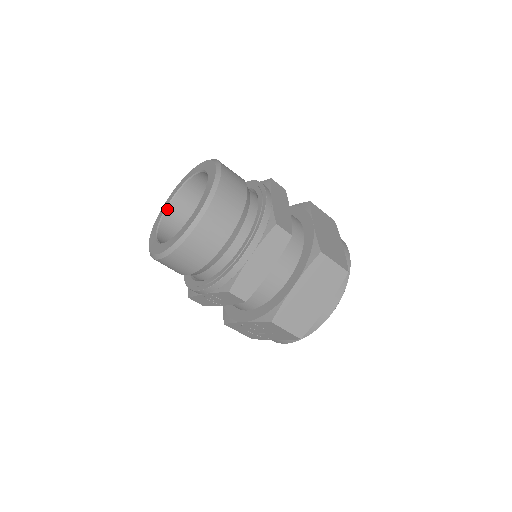
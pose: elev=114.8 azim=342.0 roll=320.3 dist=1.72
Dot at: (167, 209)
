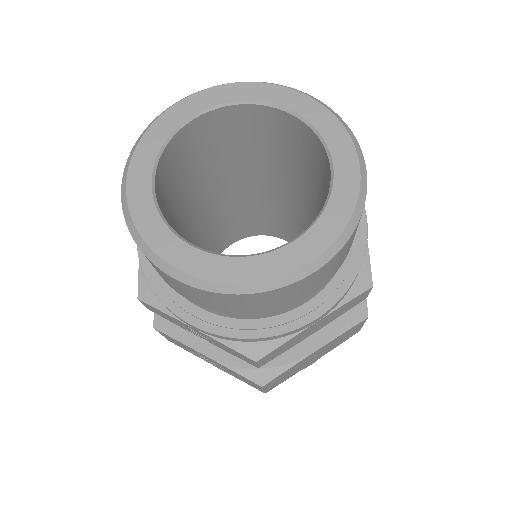
Dot at: (179, 130)
